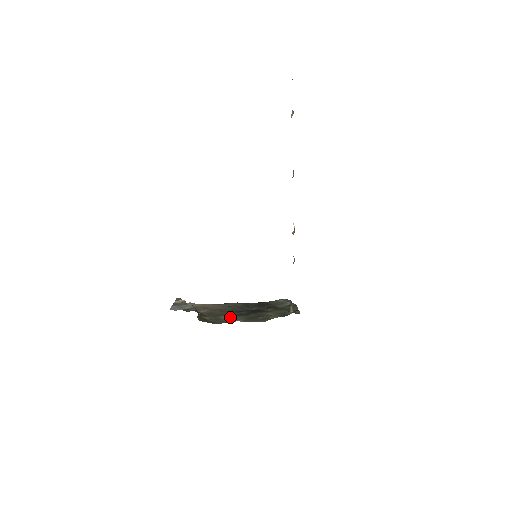
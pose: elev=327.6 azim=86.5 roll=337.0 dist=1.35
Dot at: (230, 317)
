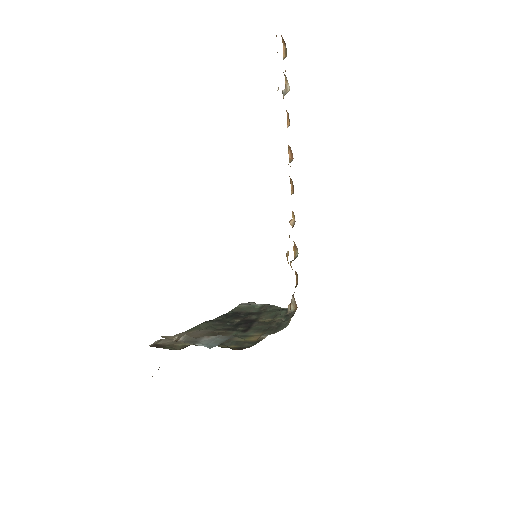
Dot at: (243, 336)
